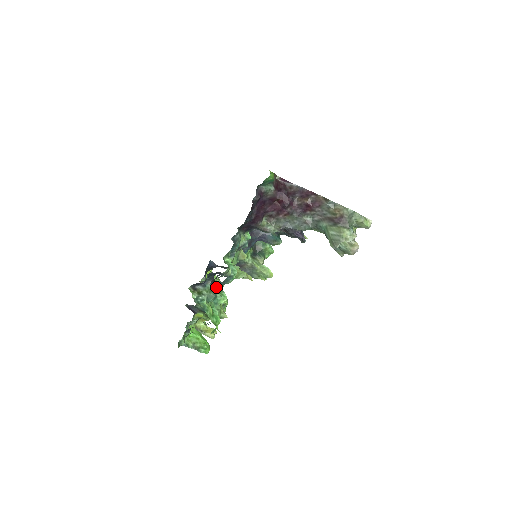
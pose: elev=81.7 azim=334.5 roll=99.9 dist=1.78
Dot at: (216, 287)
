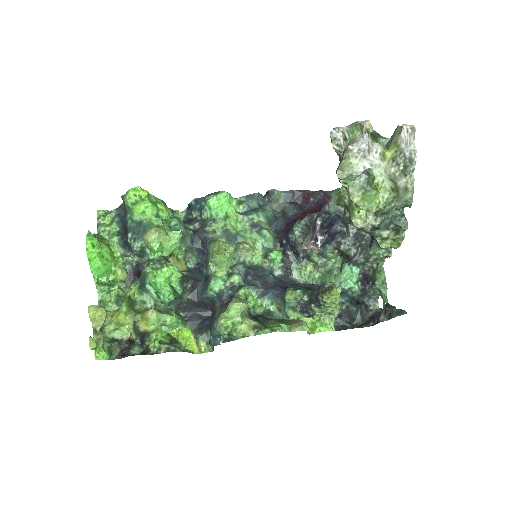
Dot at: (185, 276)
